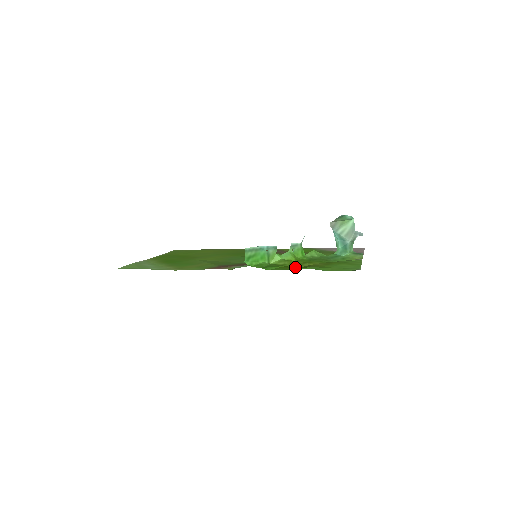
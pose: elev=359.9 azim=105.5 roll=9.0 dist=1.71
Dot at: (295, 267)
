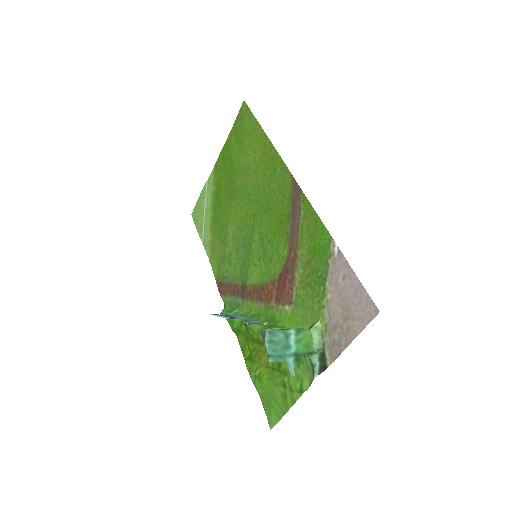
Dot at: (254, 346)
